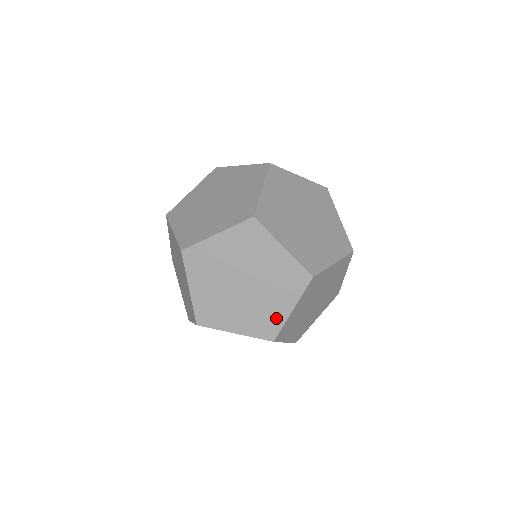
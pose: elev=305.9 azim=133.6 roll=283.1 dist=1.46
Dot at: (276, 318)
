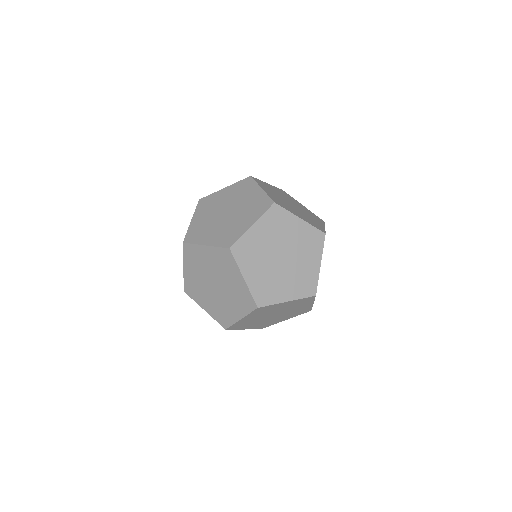
Dot at: (230, 317)
